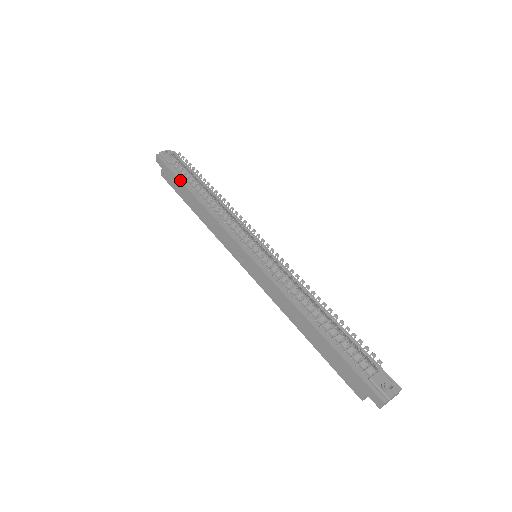
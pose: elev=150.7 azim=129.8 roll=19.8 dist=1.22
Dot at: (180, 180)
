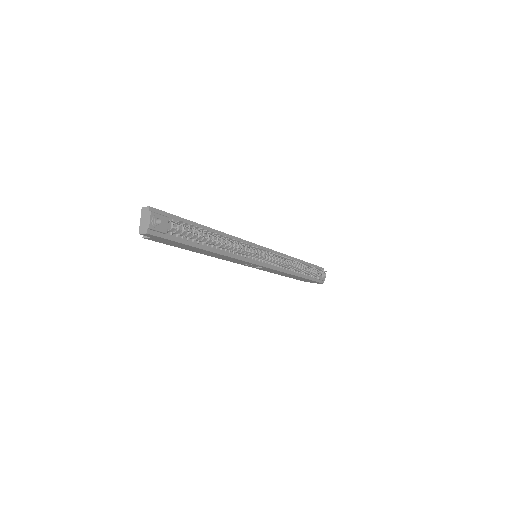
Dot at: (189, 245)
